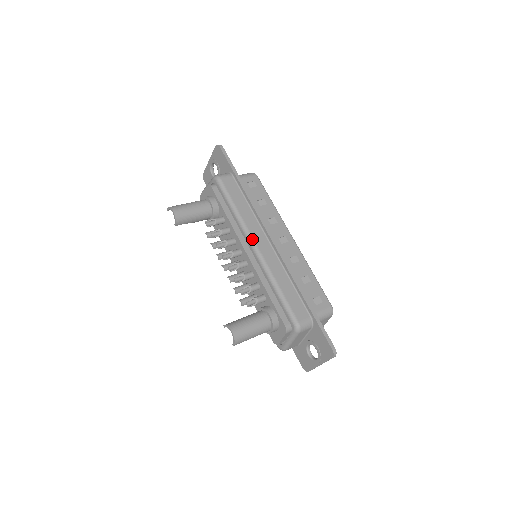
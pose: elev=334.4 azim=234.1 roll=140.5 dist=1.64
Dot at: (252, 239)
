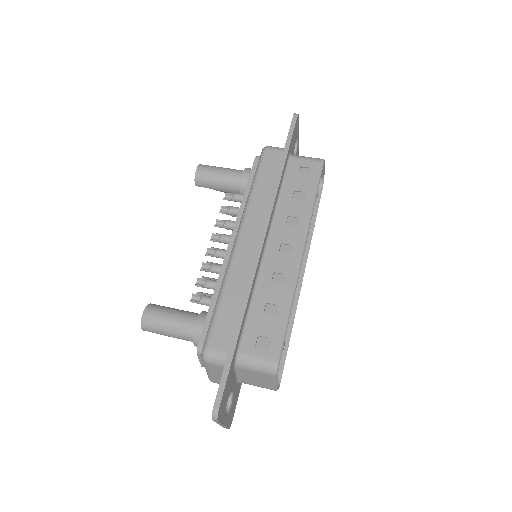
Dot at: (241, 227)
